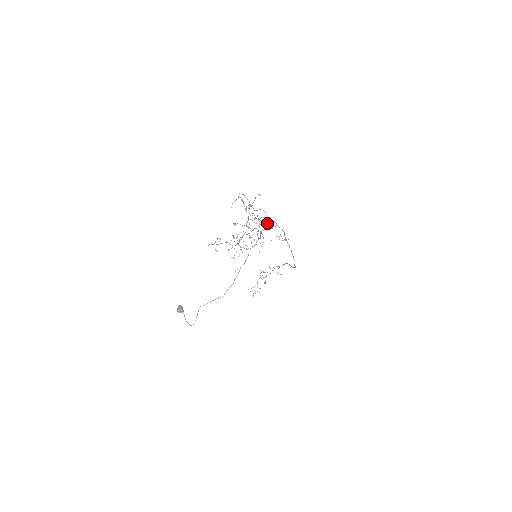
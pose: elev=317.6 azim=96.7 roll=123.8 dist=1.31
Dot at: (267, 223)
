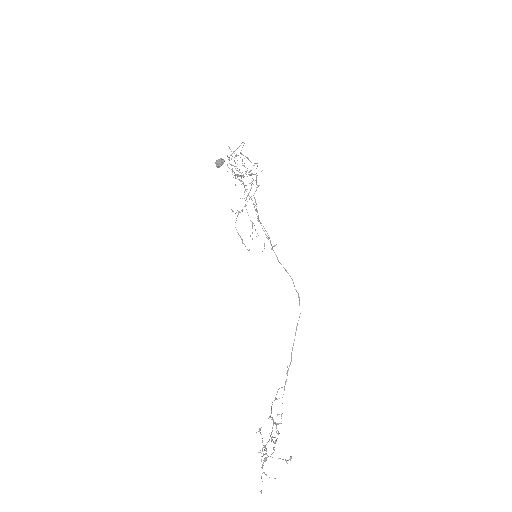
Dot at: occluded
